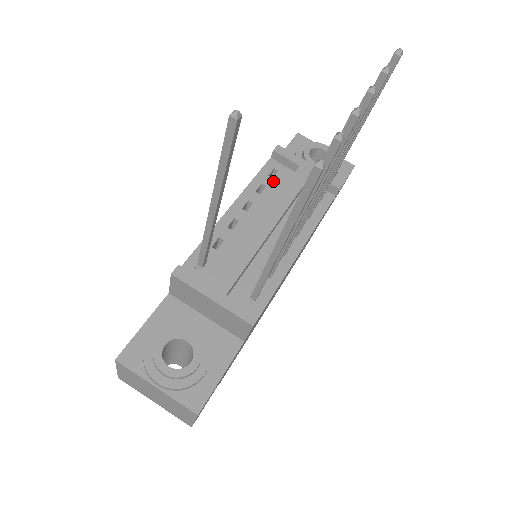
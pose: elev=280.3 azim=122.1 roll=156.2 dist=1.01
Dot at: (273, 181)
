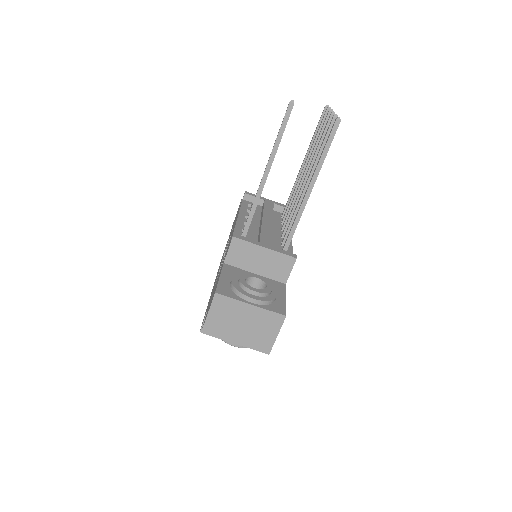
Dot at: occluded
